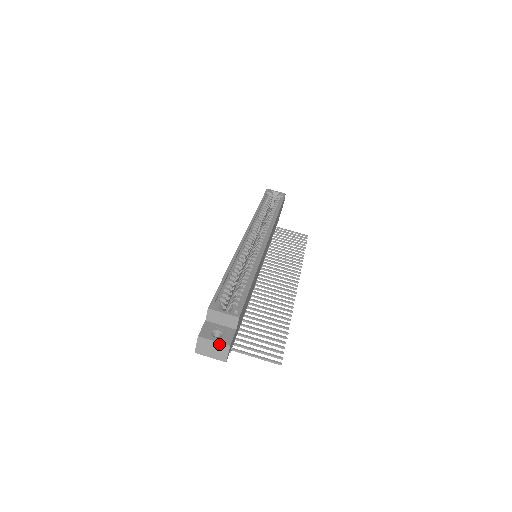
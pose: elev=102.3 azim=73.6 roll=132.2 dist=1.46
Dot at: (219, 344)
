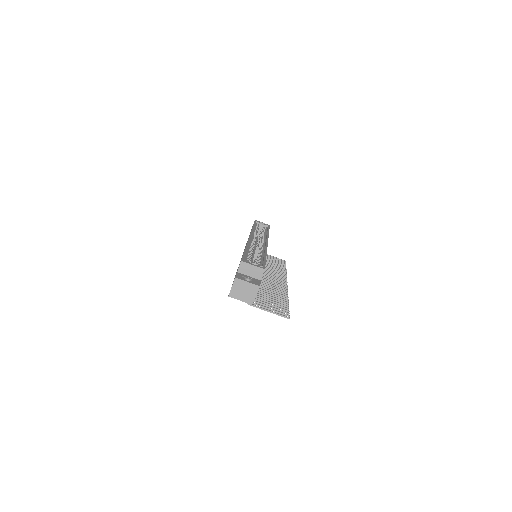
Dot at: (251, 285)
